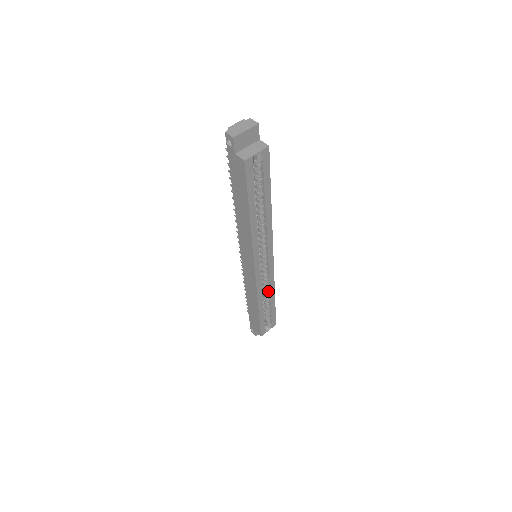
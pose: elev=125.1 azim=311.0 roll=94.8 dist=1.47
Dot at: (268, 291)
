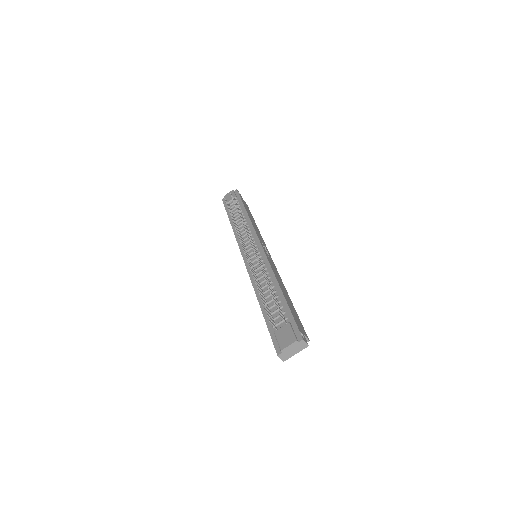
Dot at: occluded
